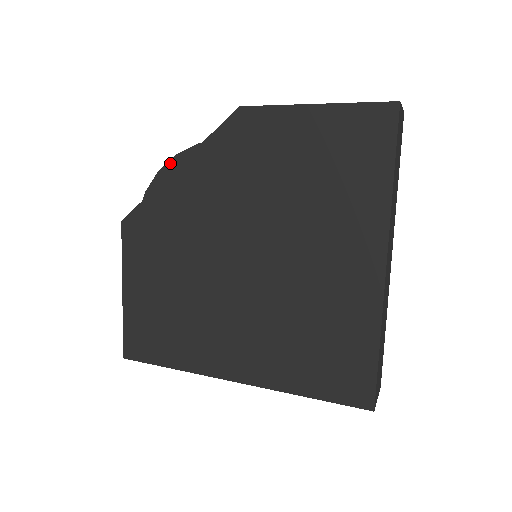
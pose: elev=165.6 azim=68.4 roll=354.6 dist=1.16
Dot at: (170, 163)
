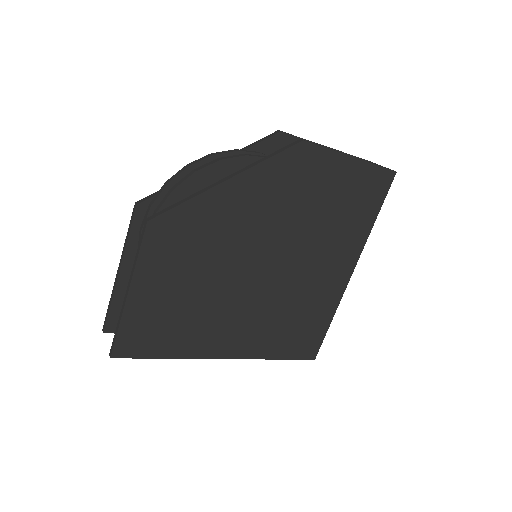
Dot at: (211, 167)
